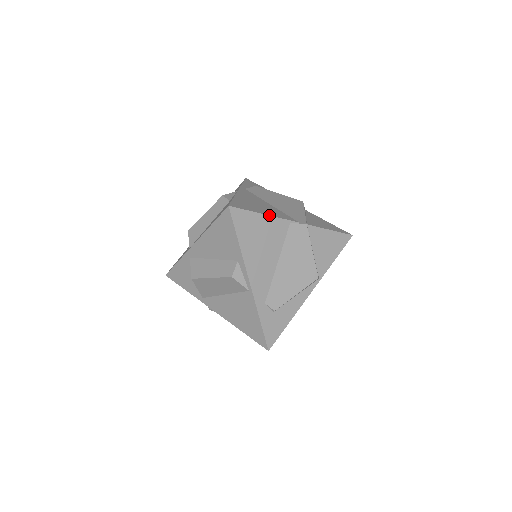
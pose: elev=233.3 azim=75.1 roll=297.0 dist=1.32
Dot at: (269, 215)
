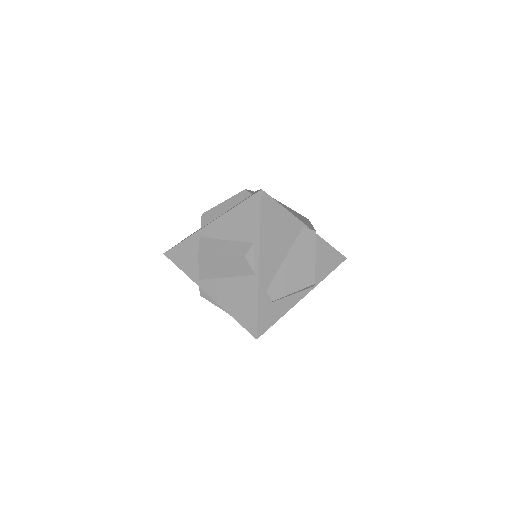
Dot at: (290, 212)
